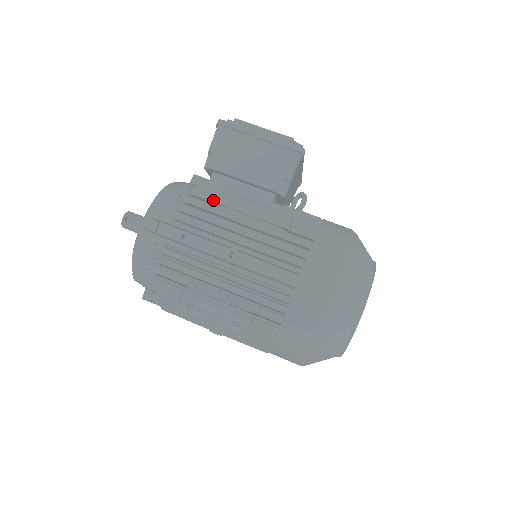
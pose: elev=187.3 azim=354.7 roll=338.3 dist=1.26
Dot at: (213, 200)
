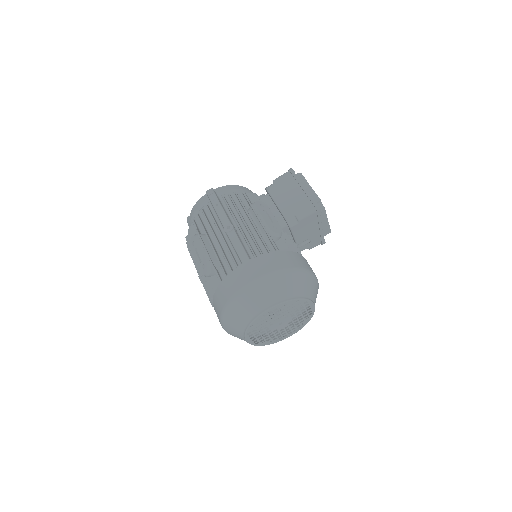
Dot at: (249, 200)
